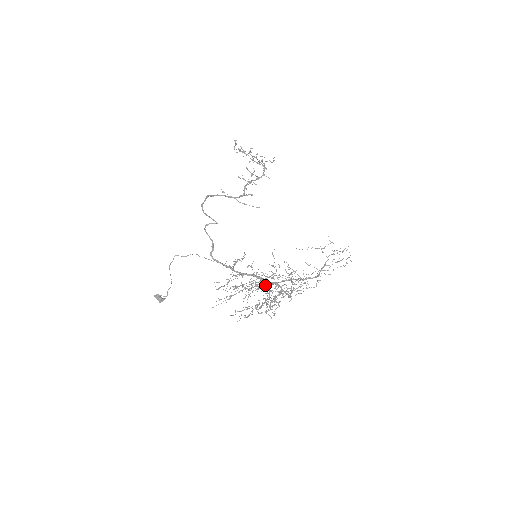
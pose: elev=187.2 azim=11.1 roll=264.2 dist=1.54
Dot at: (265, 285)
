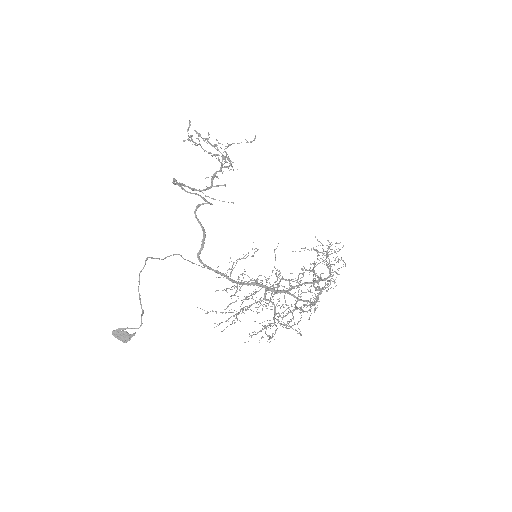
Dot at: (286, 288)
